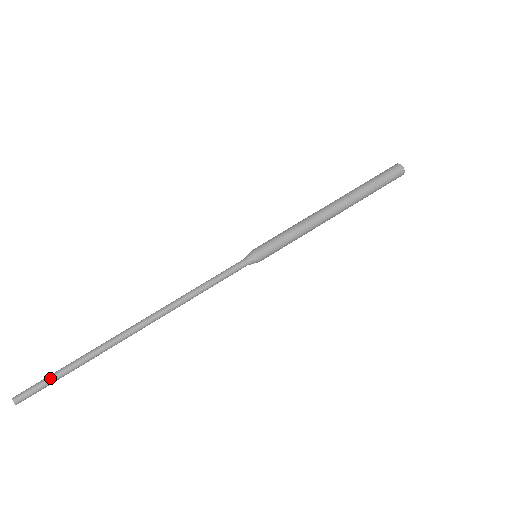
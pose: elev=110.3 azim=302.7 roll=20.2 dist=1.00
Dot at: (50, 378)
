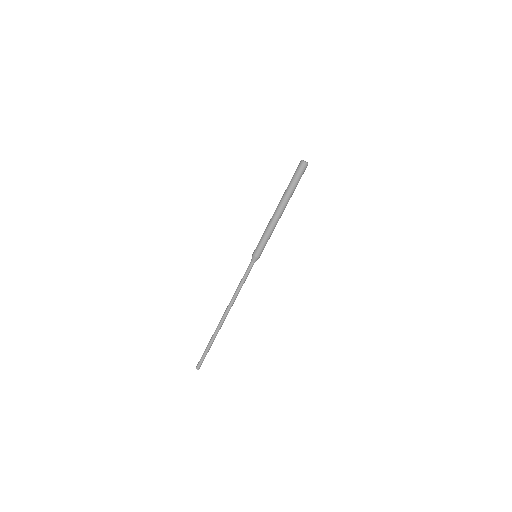
Dot at: (204, 355)
